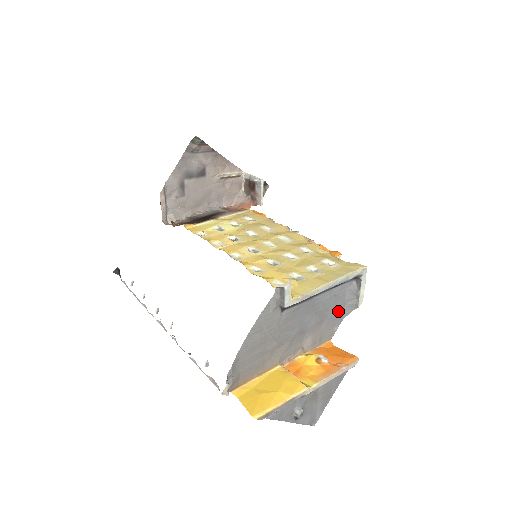
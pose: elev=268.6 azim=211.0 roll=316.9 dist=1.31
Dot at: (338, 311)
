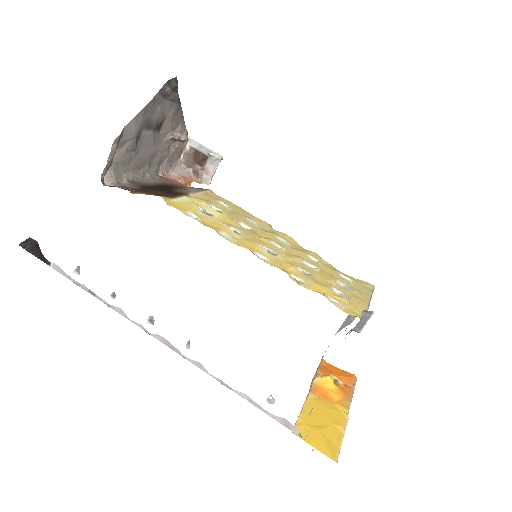
Dot at: occluded
